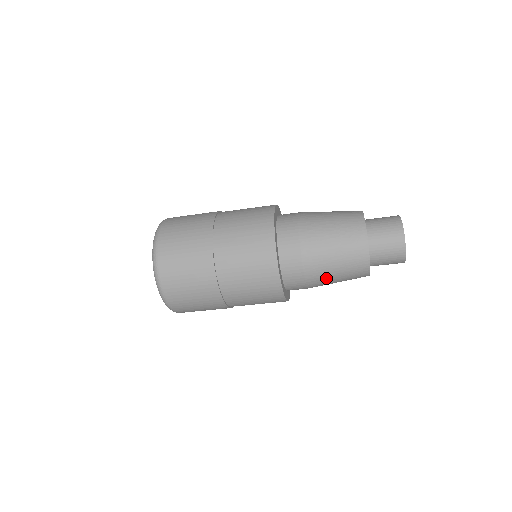
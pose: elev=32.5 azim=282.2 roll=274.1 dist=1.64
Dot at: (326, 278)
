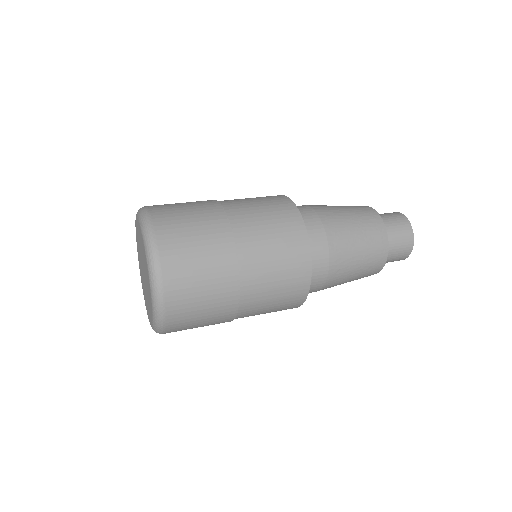
Dot at: occluded
